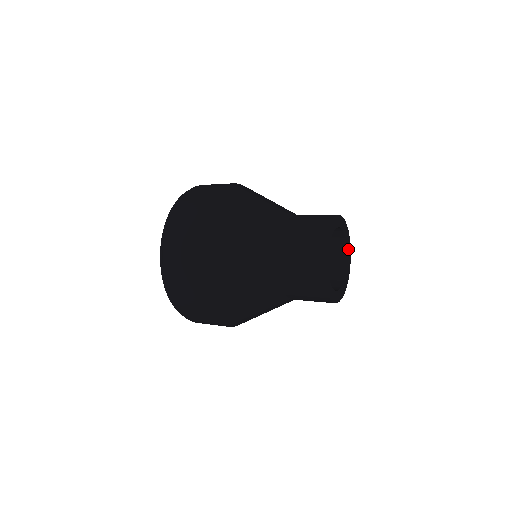
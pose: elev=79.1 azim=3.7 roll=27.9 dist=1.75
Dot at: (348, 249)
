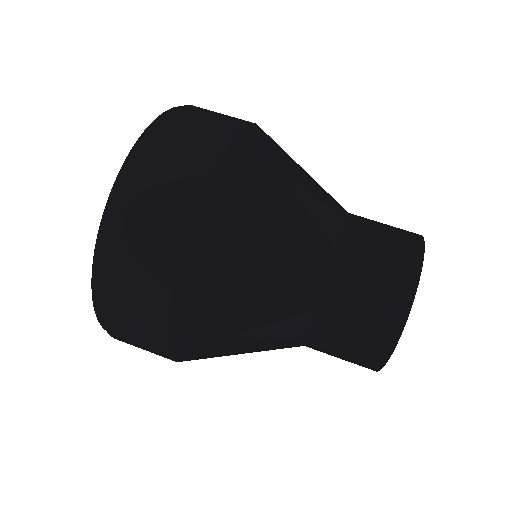
Dot at: occluded
